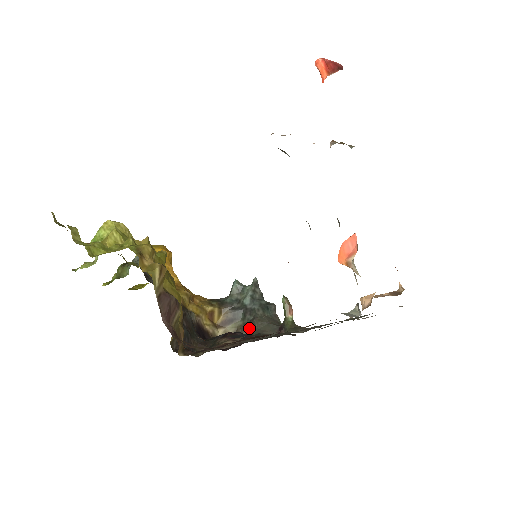
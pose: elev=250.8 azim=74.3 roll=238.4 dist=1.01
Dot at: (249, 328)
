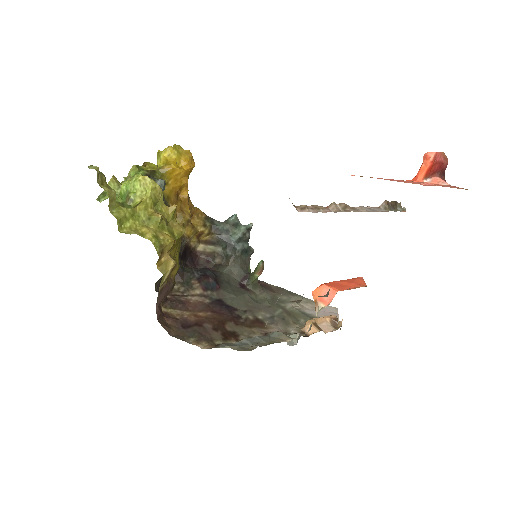
Dot at: (223, 260)
